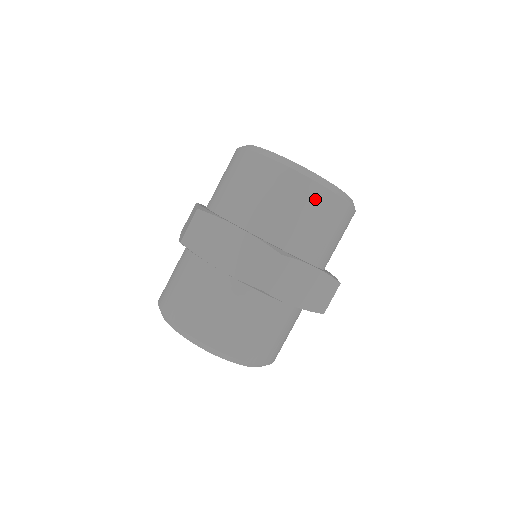
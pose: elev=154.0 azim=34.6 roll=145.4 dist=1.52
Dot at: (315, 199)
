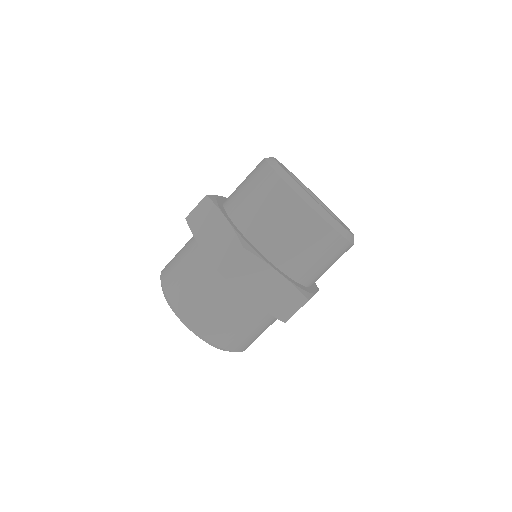
Dot at: (339, 250)
